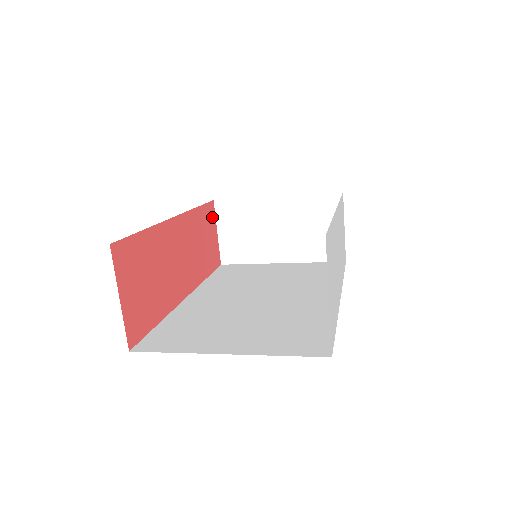
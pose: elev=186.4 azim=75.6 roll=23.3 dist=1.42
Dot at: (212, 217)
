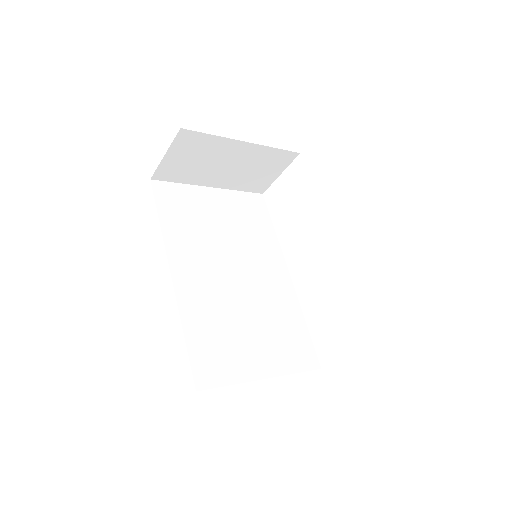
Dot at: occluded
